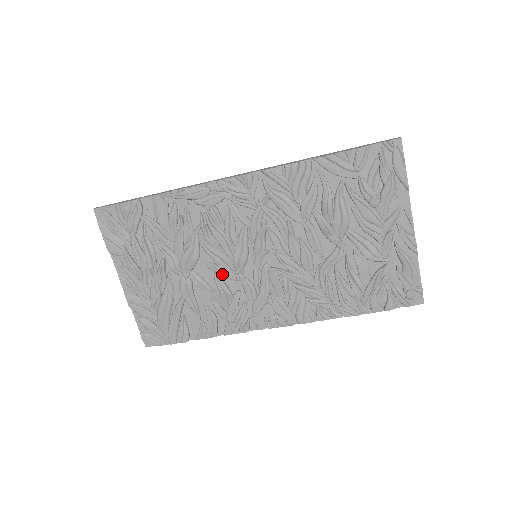
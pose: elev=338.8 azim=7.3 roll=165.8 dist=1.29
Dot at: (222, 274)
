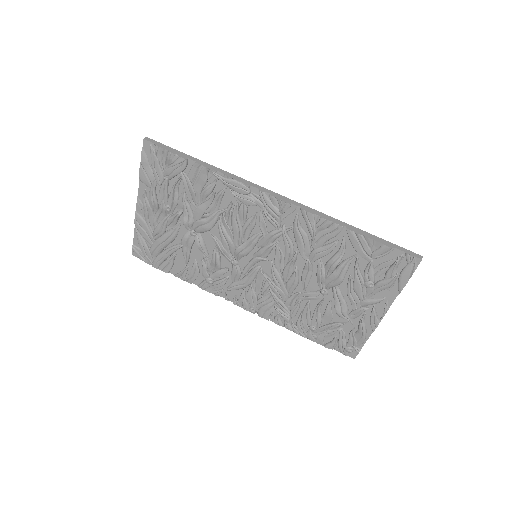
Dot at: (222, 251)
